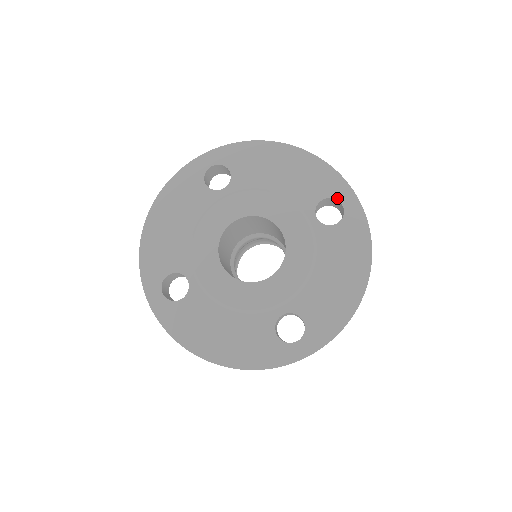
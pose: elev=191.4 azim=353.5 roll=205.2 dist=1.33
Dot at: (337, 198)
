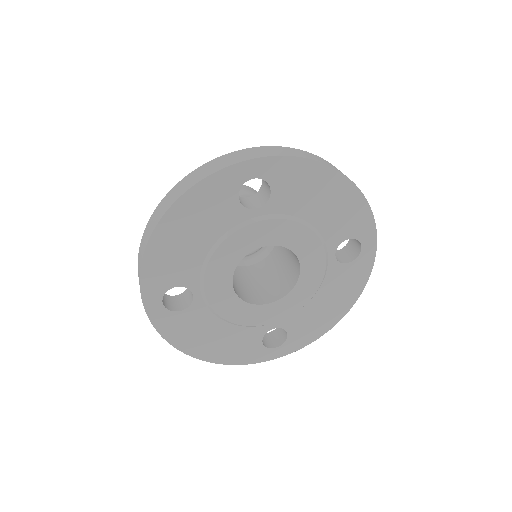
Dot at: (360, 240)
